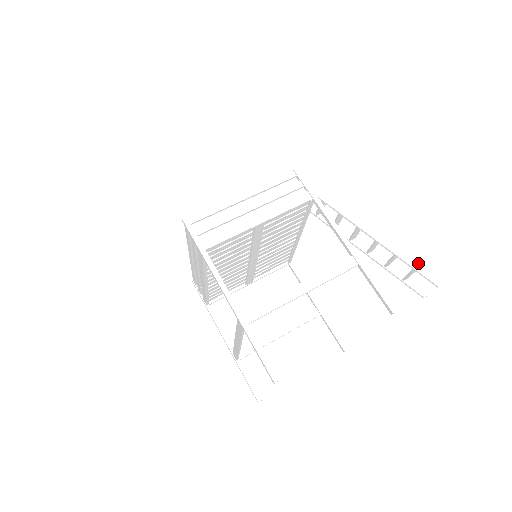
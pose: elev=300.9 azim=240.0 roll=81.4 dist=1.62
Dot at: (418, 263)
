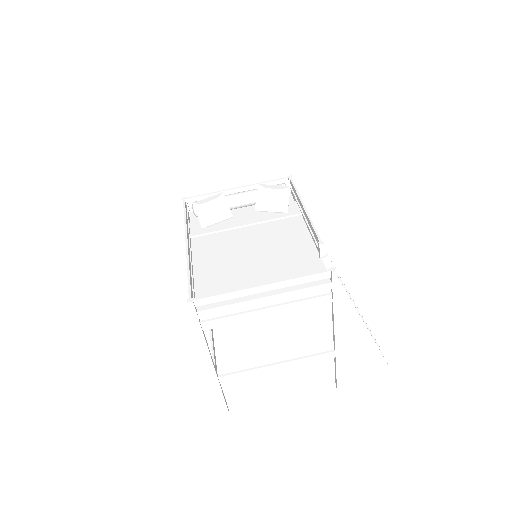
Dot at: (384, 359)
